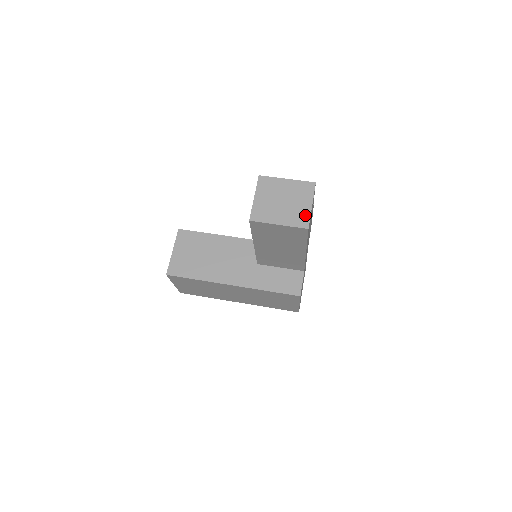
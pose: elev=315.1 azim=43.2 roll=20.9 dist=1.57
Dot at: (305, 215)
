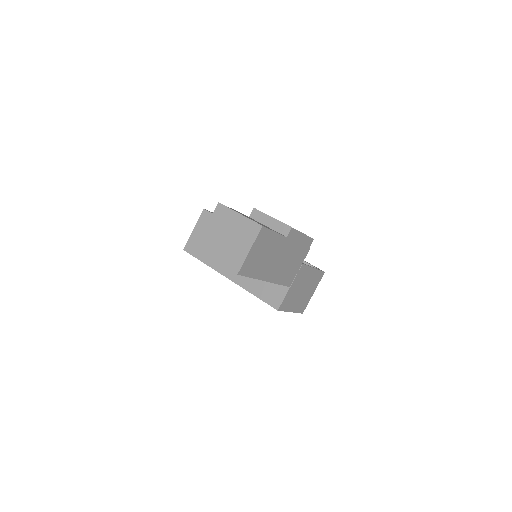
Dot at: (240, 259)
